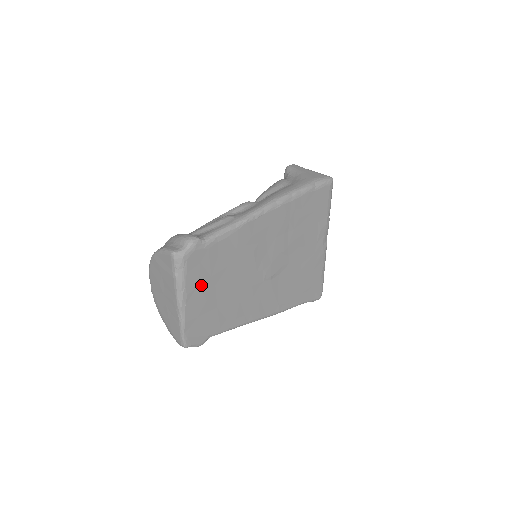
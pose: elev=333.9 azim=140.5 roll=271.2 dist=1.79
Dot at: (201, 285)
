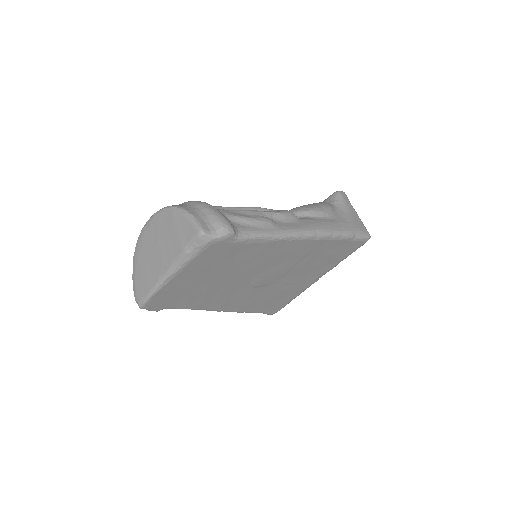
Dot at: (200, 269)
